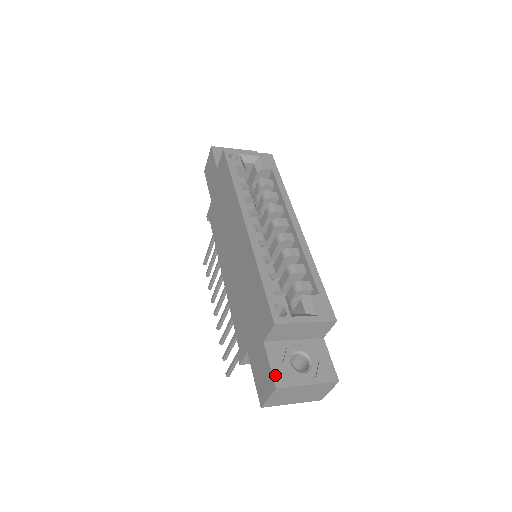
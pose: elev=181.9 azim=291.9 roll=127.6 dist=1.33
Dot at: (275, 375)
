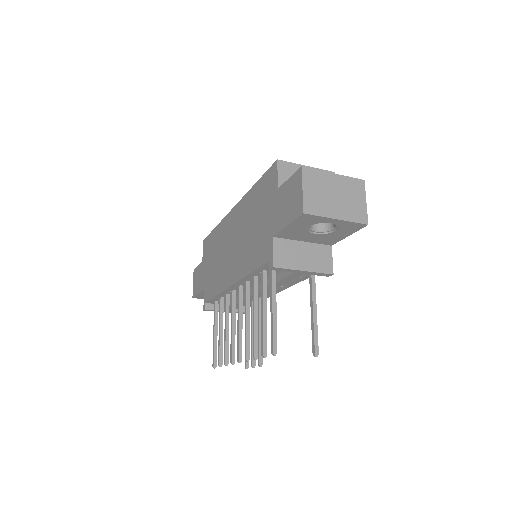
Dot at: (297, 173)
